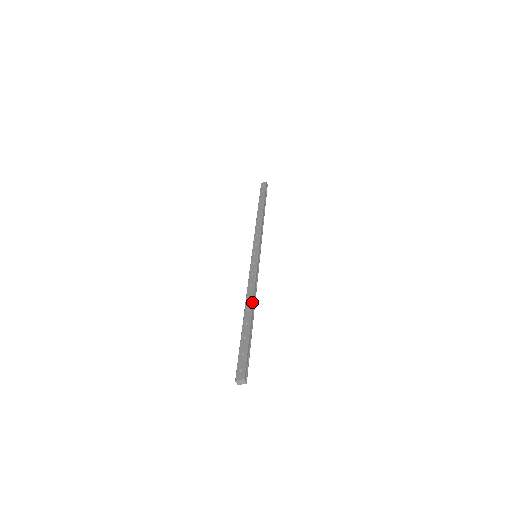
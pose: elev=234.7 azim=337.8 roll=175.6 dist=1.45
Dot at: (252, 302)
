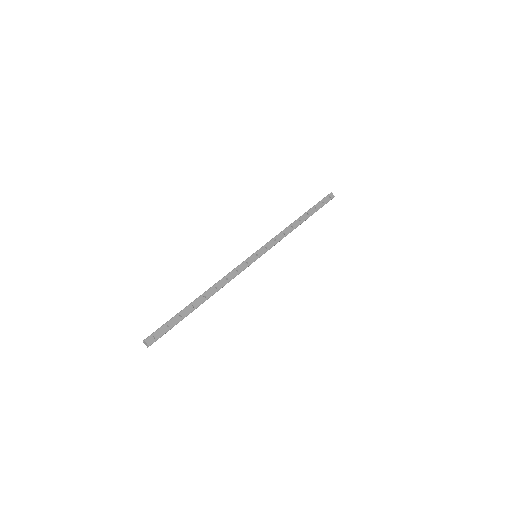
Dot at: (213, 294)
